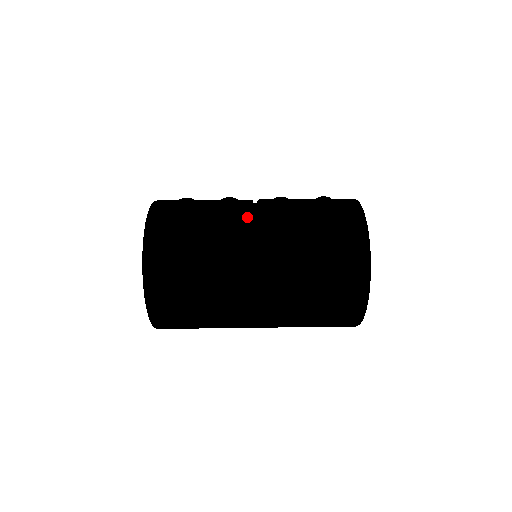
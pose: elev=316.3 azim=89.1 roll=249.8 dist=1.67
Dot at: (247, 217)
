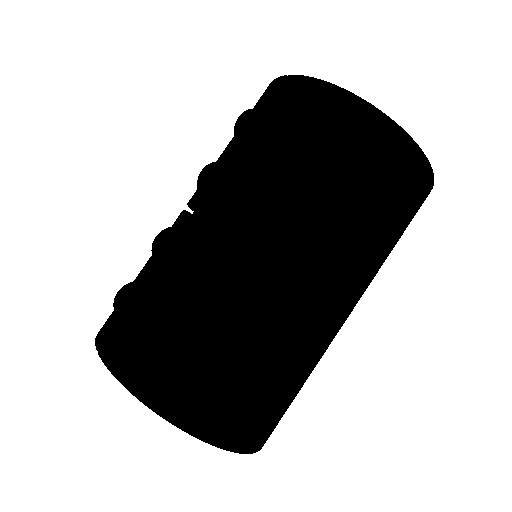
Dot at: (211, 238)
